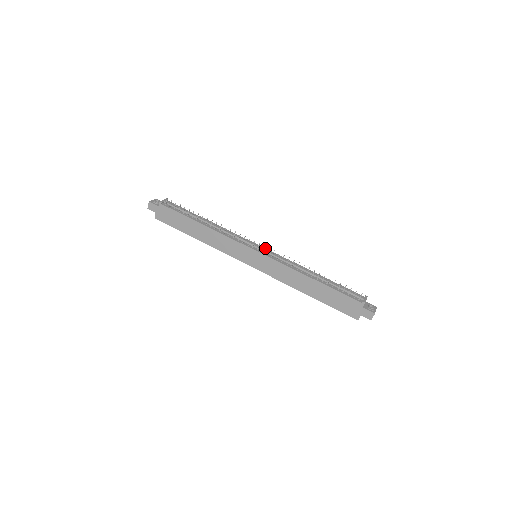
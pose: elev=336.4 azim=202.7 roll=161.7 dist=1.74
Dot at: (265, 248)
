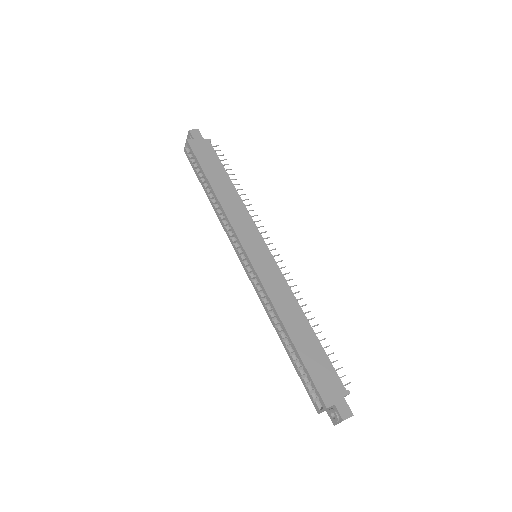
Dot at: occluded
